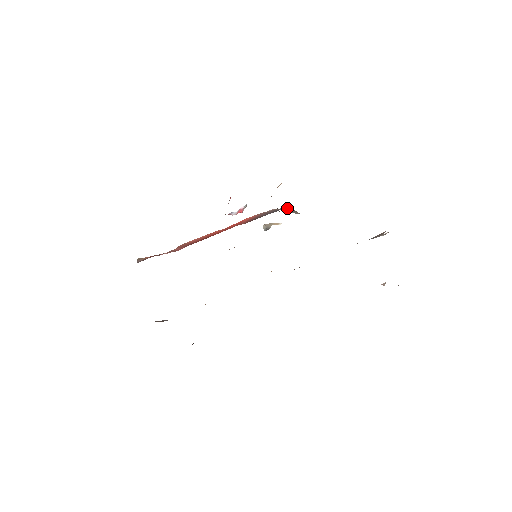
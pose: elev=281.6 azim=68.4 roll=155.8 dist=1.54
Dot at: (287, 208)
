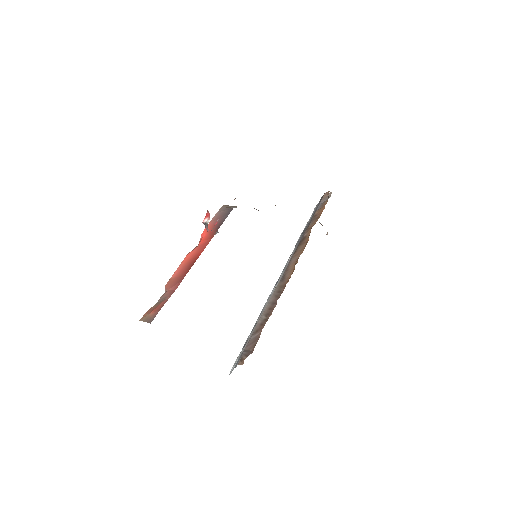
Dot at: (223, 206)
